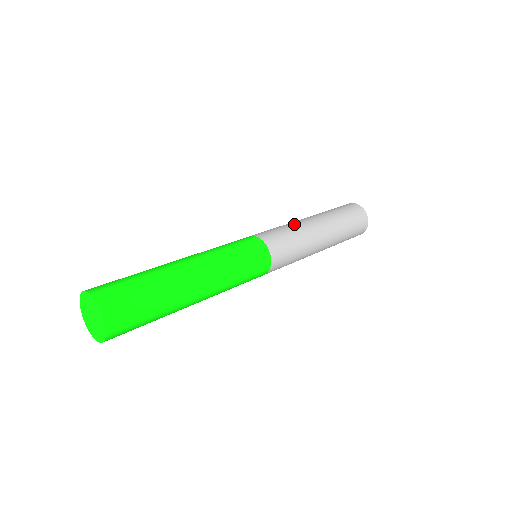
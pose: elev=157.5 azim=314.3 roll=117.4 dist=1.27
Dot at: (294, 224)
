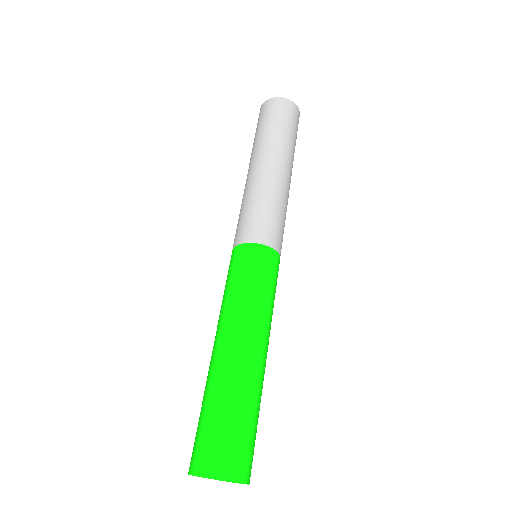
Dot at: (256, 189)
